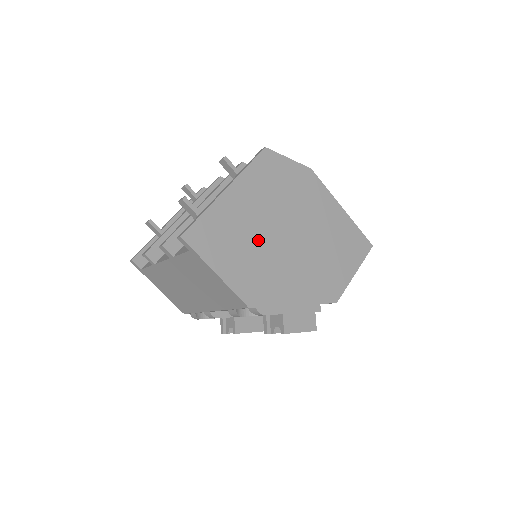
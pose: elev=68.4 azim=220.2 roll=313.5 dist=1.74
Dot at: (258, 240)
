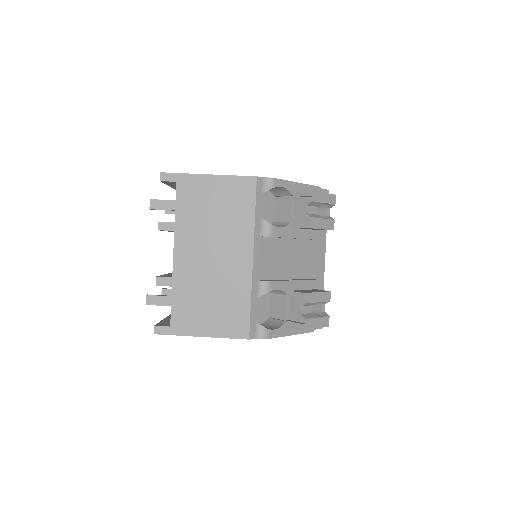
Dot at: occluded
